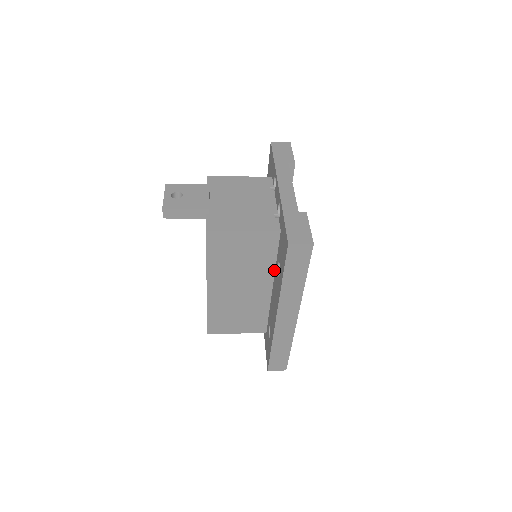
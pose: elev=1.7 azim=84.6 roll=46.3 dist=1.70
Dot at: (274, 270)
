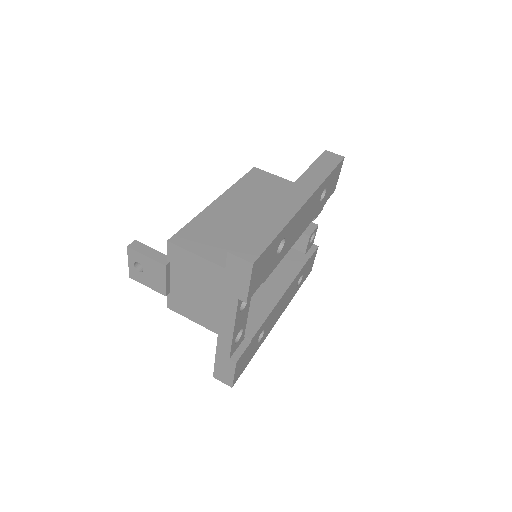
Dot at: occluded
